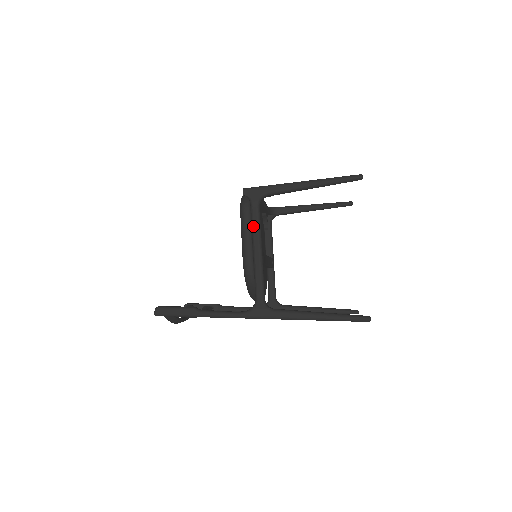
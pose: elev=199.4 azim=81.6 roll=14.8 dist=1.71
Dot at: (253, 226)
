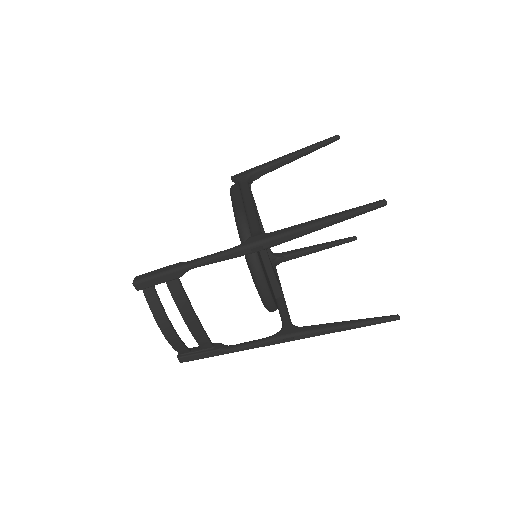
Dot at: (243, 192)
